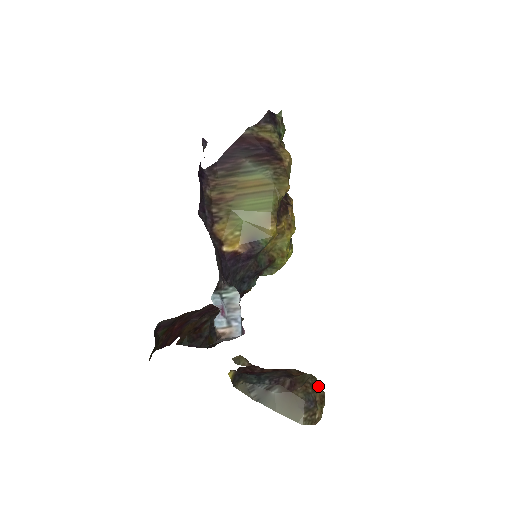
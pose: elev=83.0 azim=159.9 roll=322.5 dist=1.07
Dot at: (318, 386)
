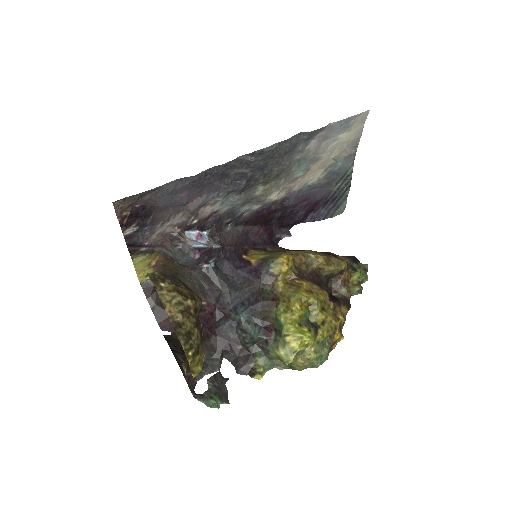
Dot at: (194, 296)
